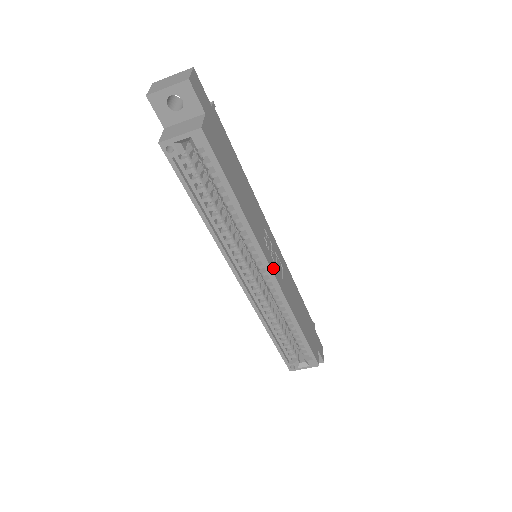
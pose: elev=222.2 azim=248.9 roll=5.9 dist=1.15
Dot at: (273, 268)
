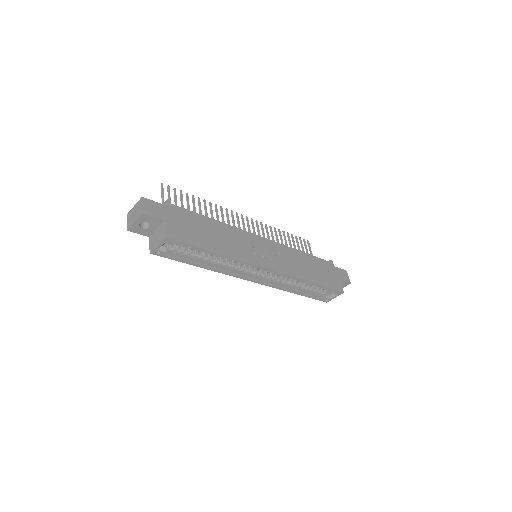
Dot at: (267, 265)
